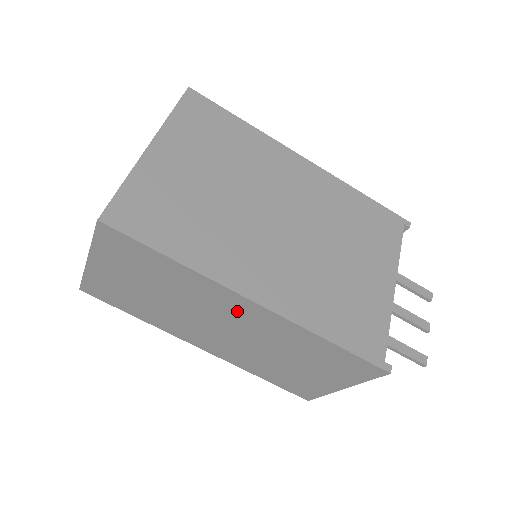
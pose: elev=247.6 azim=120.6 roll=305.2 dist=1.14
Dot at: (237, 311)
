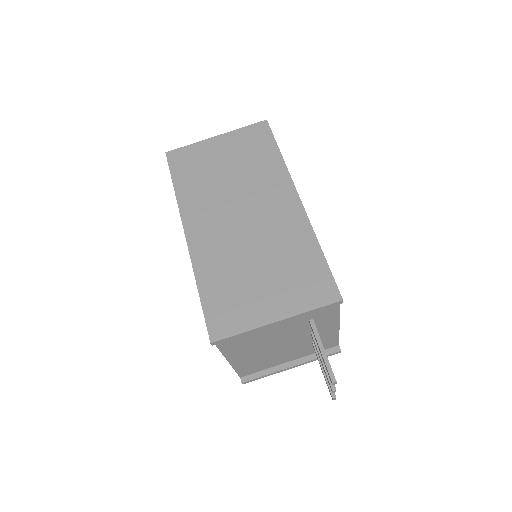
Dot at: (276, 202)
